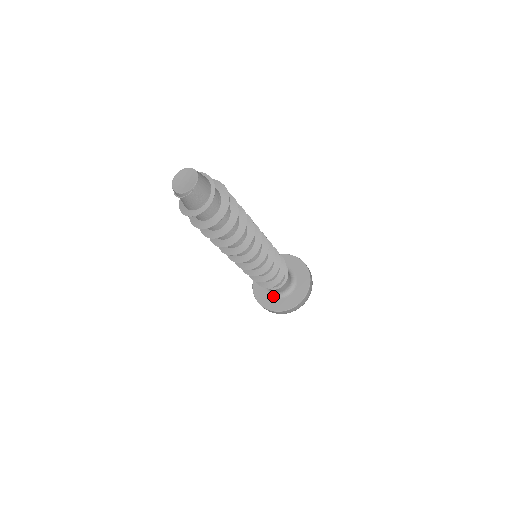
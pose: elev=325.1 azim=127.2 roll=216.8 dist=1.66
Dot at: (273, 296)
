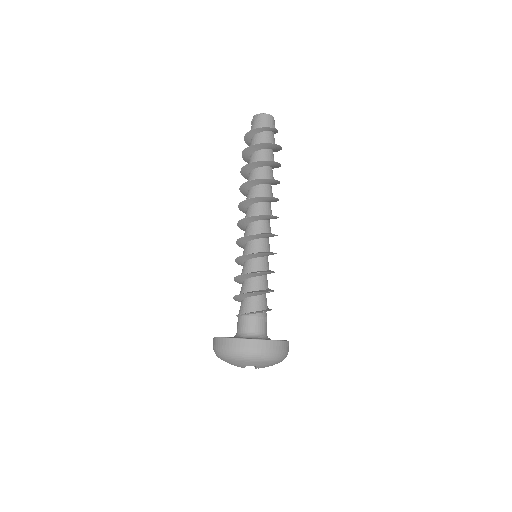
Dot at: occluded
